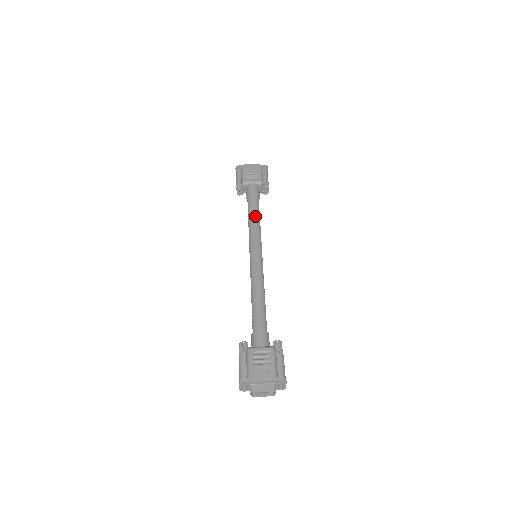
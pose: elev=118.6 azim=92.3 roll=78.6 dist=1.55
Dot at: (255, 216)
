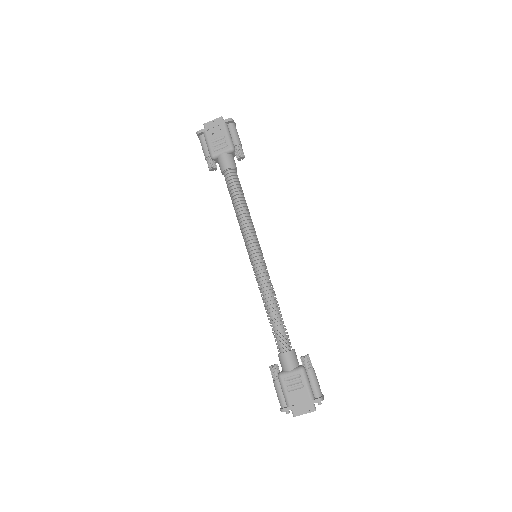
Dot at: (239, 204)
